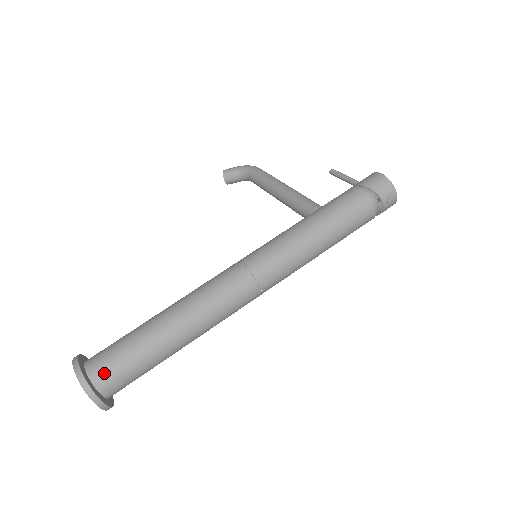
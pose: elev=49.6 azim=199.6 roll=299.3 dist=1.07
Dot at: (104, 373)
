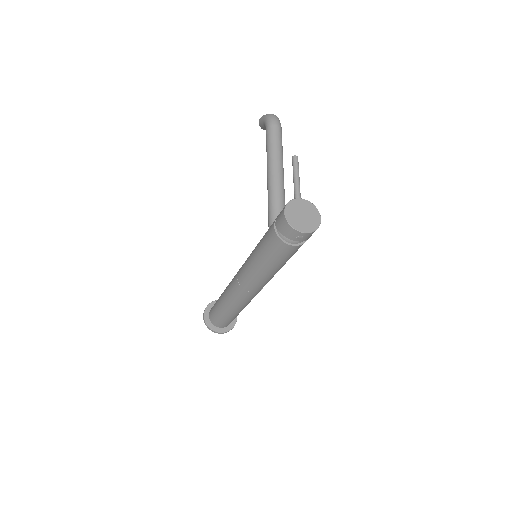
Dot at: (214, 321)
